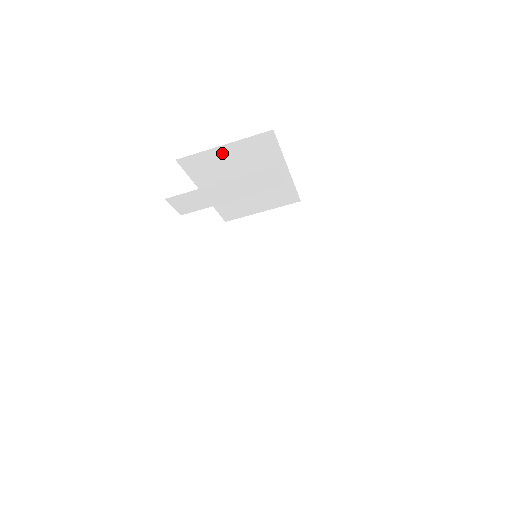
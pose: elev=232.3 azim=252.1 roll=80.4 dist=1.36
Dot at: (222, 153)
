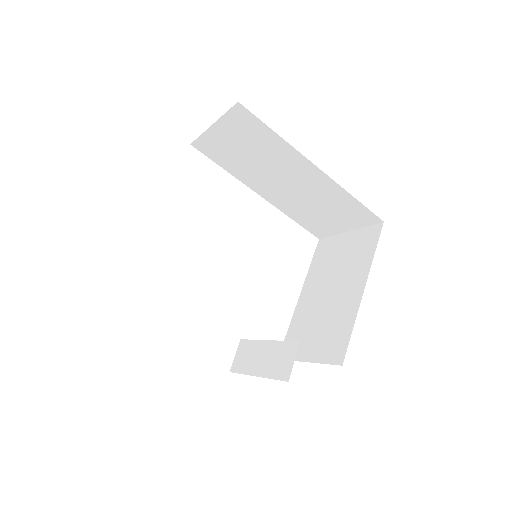
Dot at: occluded
